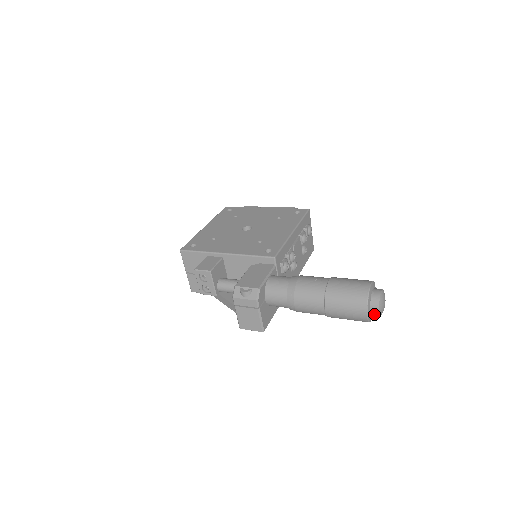
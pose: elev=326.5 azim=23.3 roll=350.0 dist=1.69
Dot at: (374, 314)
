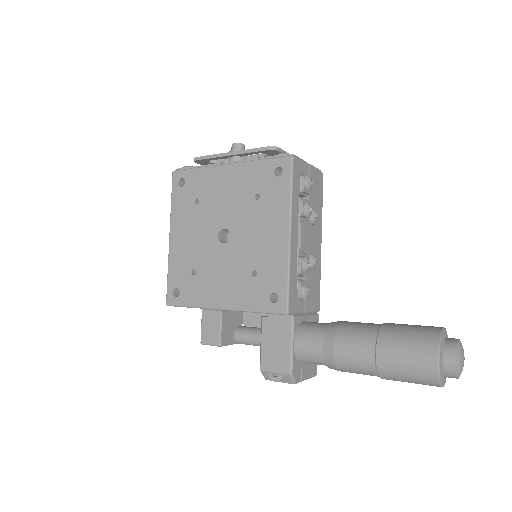
Dot at: occluded
